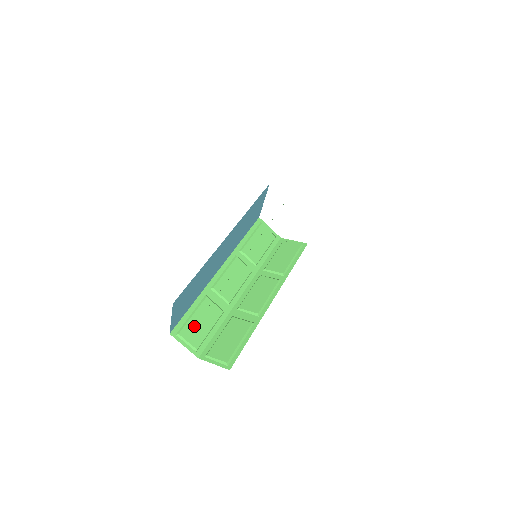
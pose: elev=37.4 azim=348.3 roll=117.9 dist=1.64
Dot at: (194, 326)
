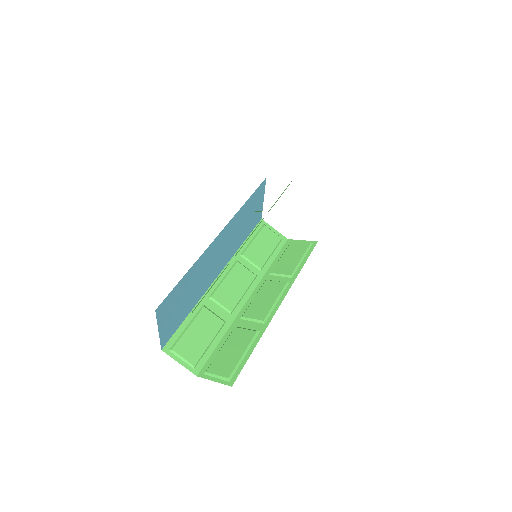
Dot at: (190, 340)
